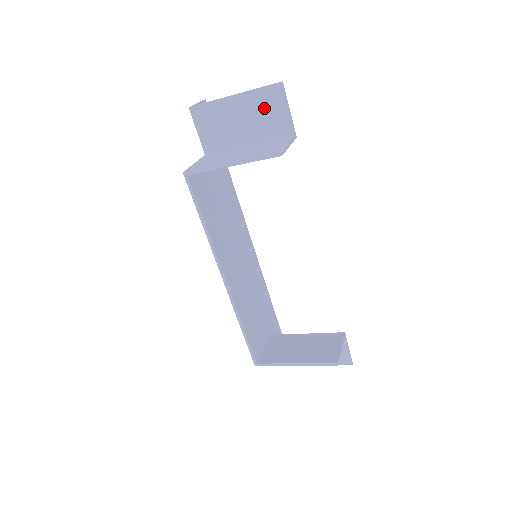
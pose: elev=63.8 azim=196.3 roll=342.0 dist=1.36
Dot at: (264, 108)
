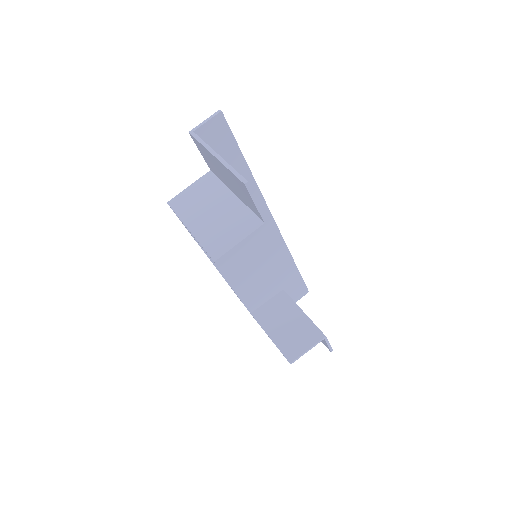
Dot at: (238, 186)
